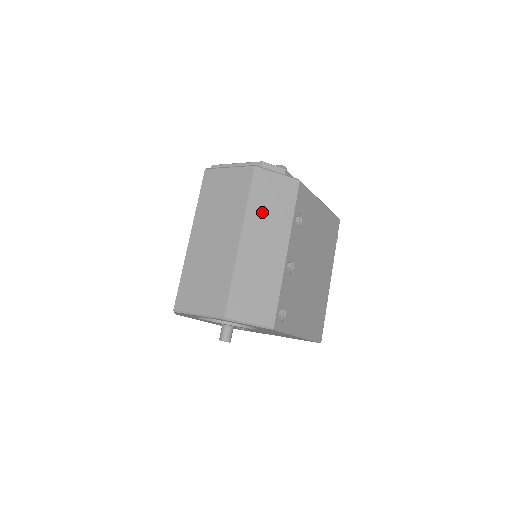
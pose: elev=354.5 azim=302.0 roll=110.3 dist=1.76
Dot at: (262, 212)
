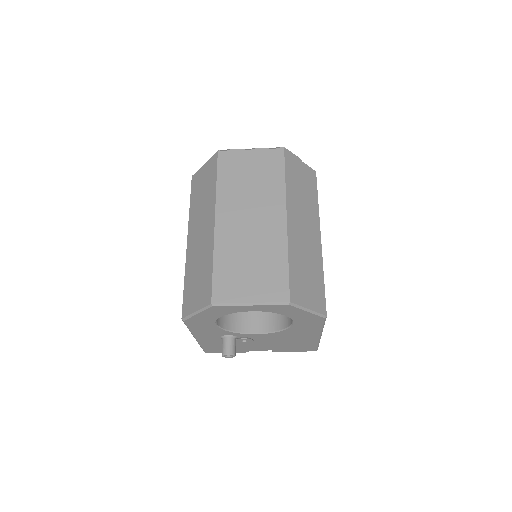
Dot at: (297, 195)
